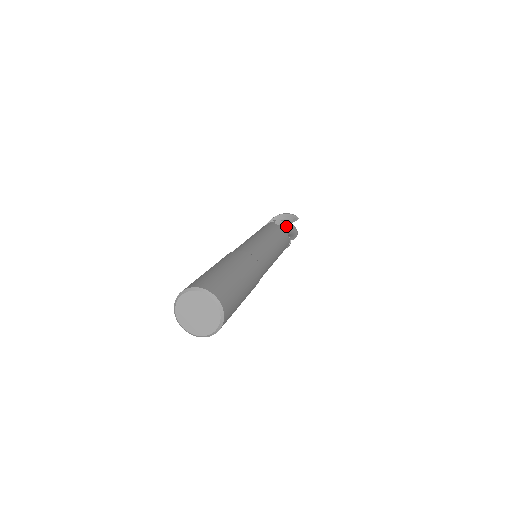
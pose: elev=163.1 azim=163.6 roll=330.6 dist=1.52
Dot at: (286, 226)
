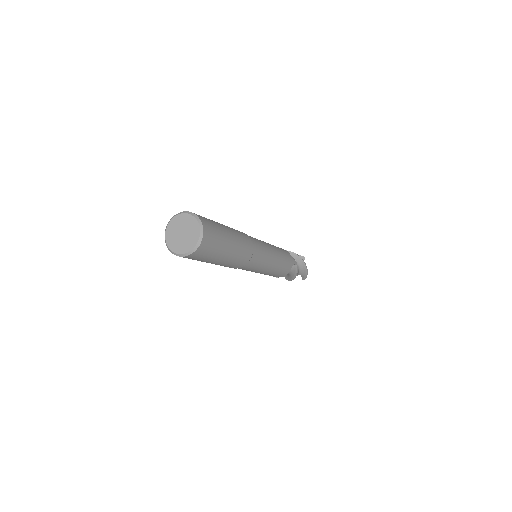
Dot at: occluded
